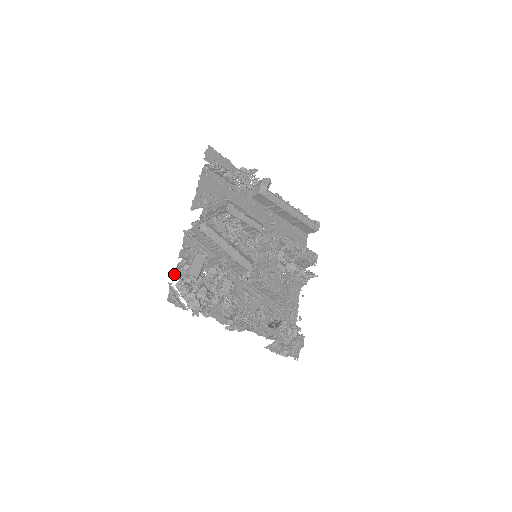
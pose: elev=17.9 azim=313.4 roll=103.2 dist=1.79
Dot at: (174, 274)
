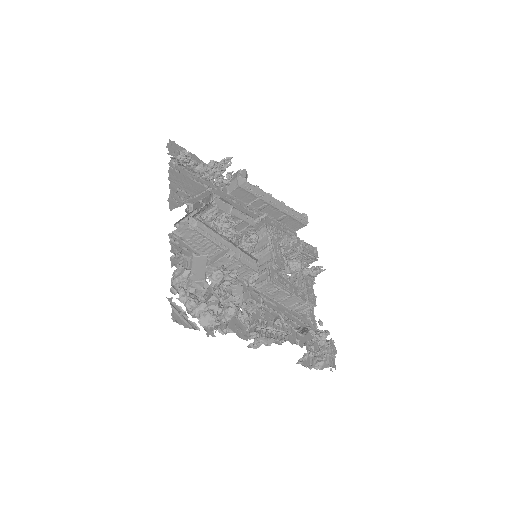
Dot at: (171, 287)
